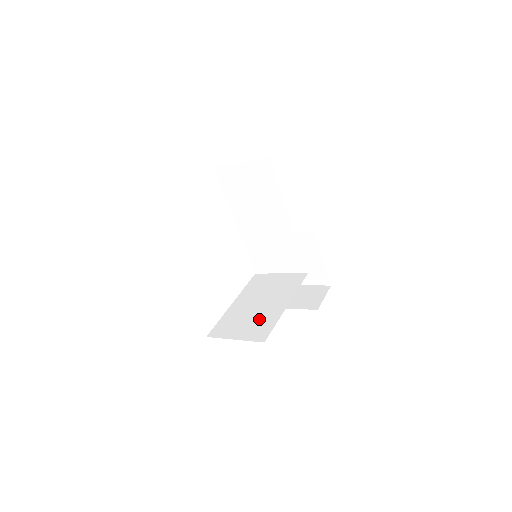
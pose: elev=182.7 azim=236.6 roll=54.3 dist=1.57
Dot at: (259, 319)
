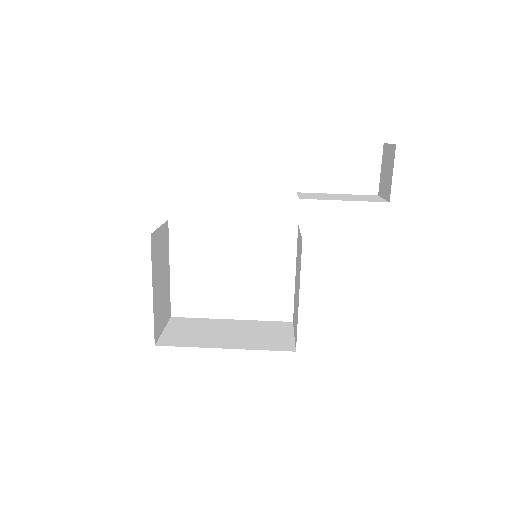
Dot at: (296, 313)
